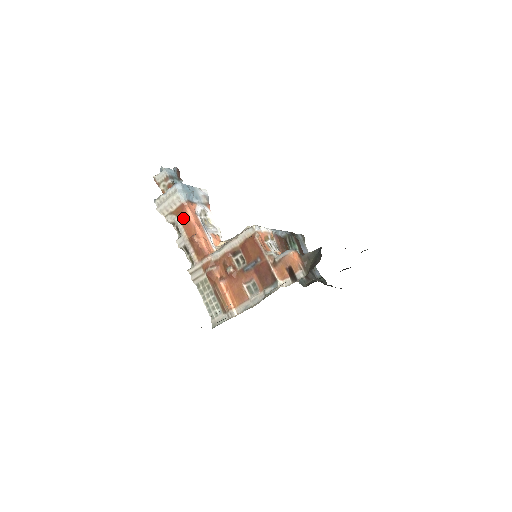
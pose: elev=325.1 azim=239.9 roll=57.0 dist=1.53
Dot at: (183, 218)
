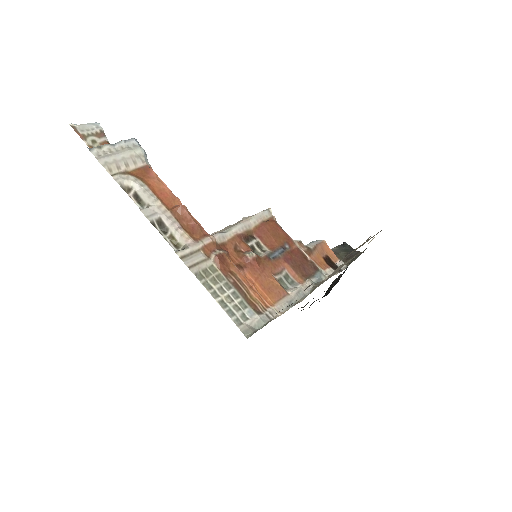
Dot at: (151, 183)
